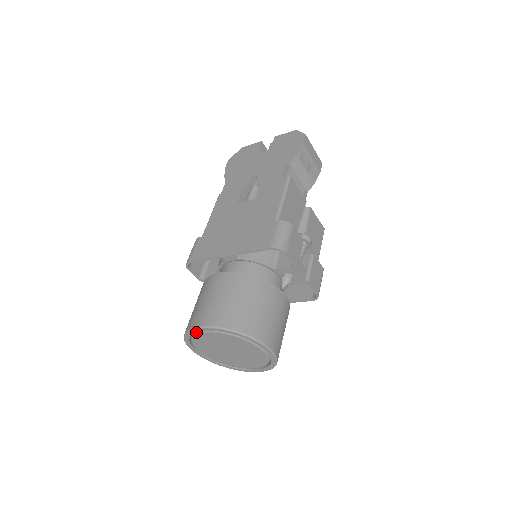
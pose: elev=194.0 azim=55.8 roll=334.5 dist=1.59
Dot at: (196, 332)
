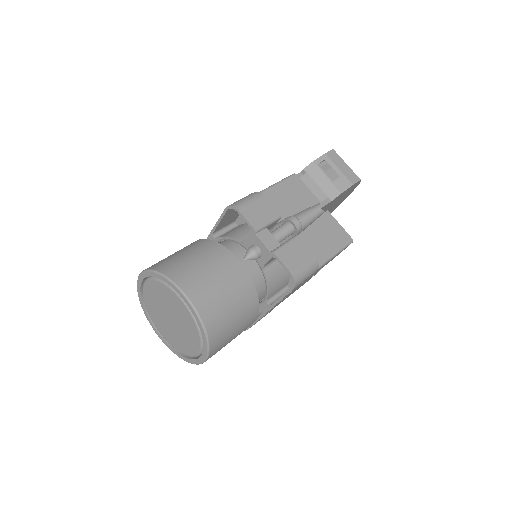
Dot at: (142, 291)
